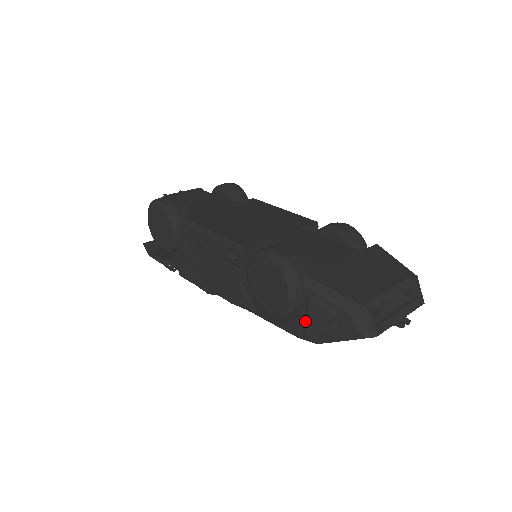
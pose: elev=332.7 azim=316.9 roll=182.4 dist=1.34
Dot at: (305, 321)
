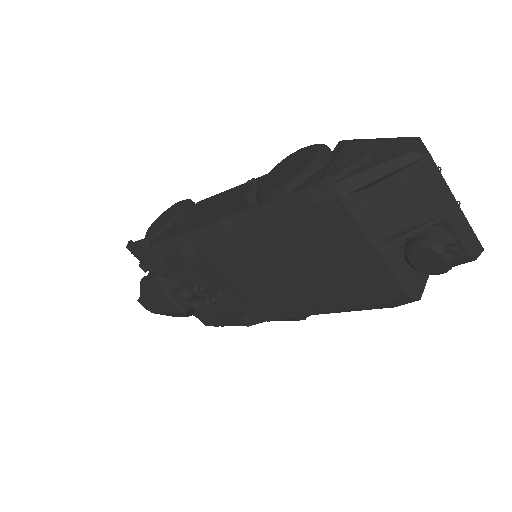
Dot at: (329, 165)
